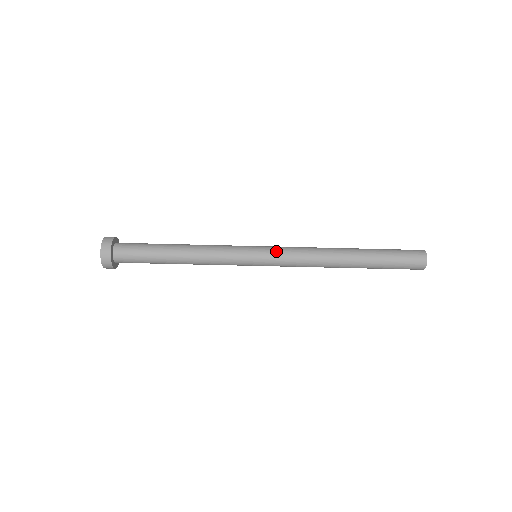
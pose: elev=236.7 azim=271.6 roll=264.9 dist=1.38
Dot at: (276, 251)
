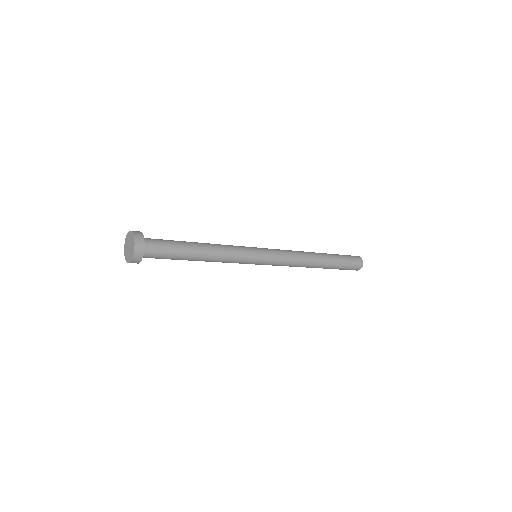
Dot at: (274, 261)
